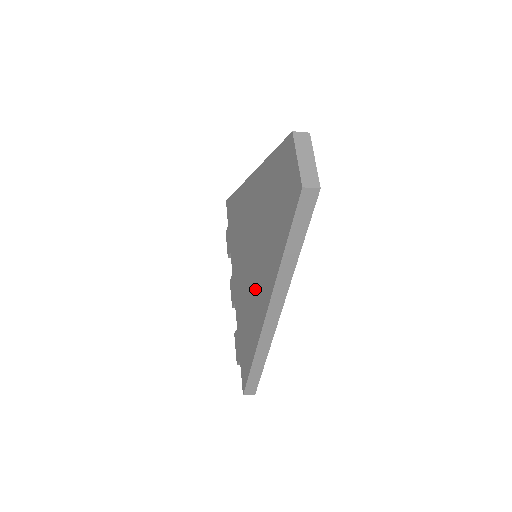
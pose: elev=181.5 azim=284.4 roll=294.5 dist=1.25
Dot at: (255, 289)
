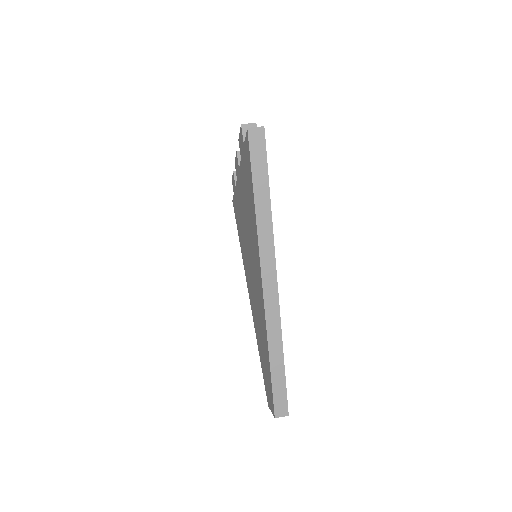
Dot at: (247, 268)
